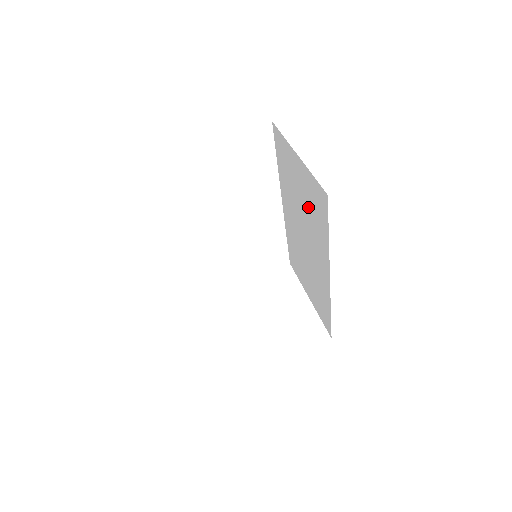
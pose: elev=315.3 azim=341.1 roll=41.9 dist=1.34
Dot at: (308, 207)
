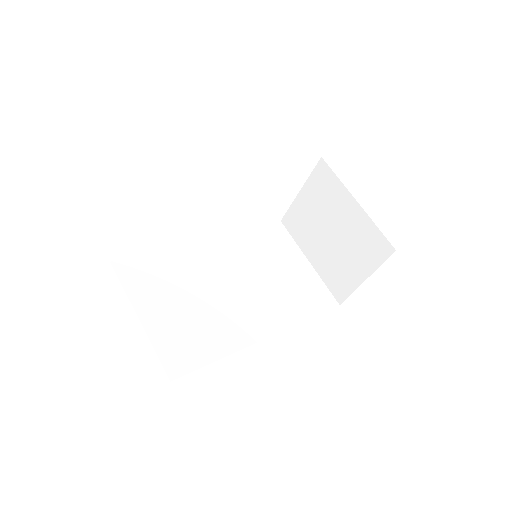
Dot at: occluded
